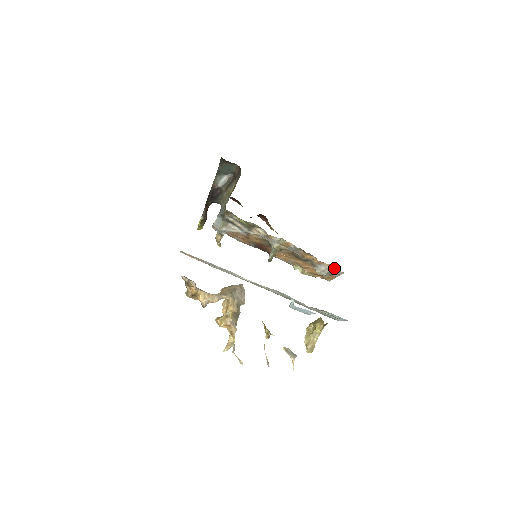
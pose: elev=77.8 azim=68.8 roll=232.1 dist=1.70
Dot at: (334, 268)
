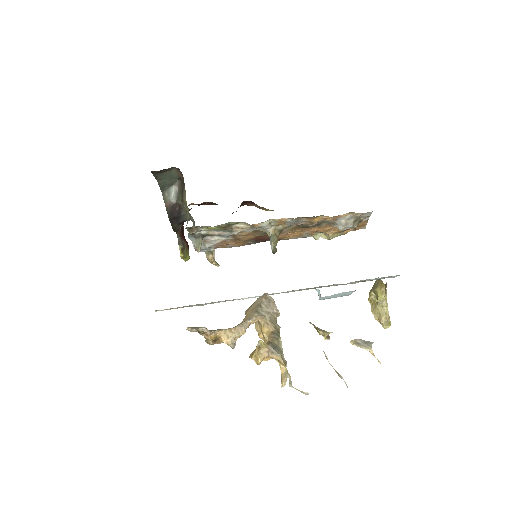
Dot at: (355, 214)
